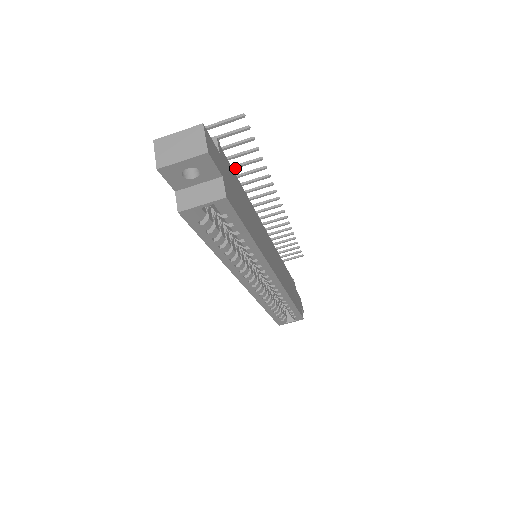
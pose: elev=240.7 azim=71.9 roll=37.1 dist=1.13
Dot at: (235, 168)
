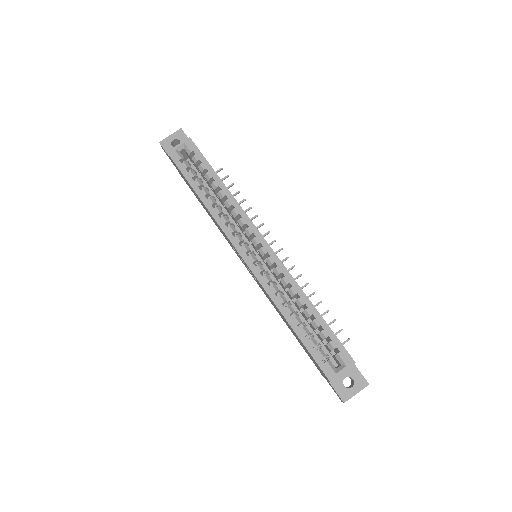
Dot at: occluded
